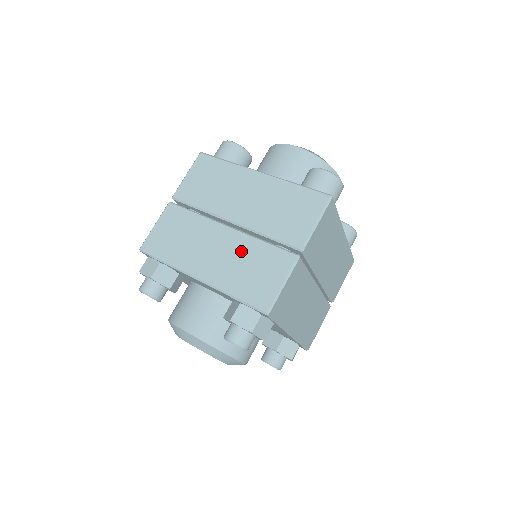
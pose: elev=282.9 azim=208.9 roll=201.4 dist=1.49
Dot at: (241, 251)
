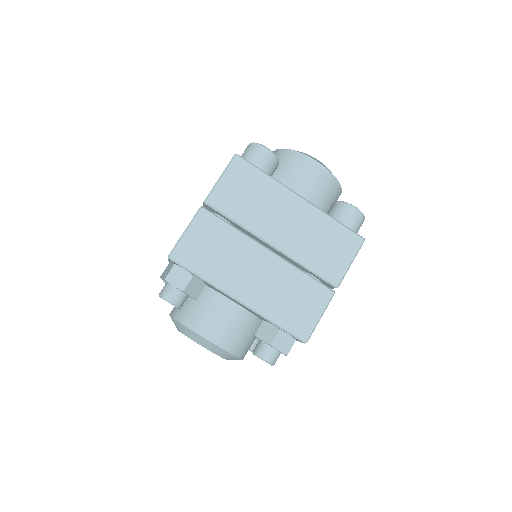
Dot at: (283, 279)
